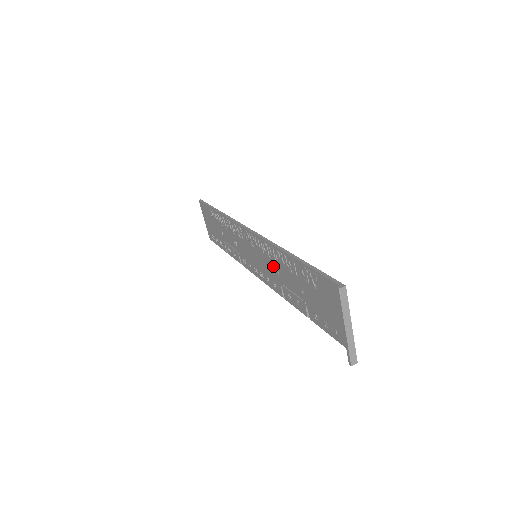
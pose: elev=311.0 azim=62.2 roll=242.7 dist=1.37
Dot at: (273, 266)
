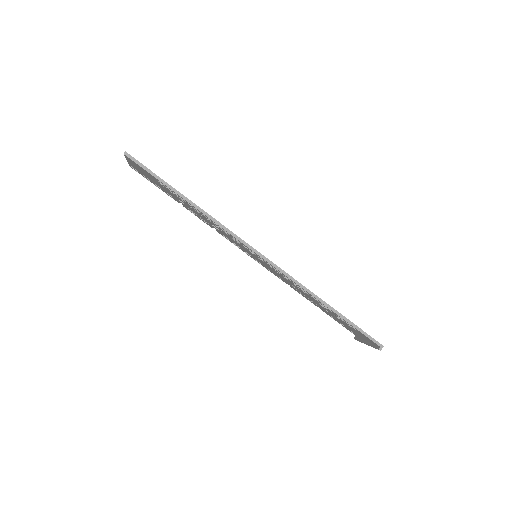
Dot at: (289, 282)
